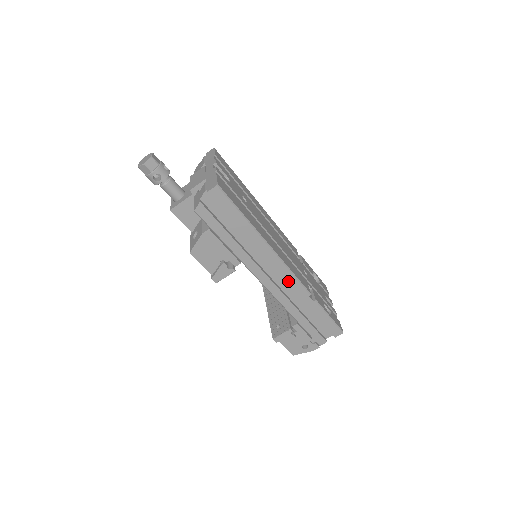
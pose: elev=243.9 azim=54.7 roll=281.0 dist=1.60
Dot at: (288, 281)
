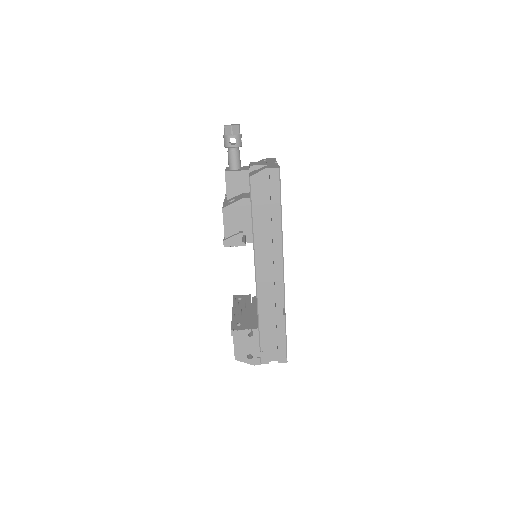
Dot at: (276, 283)
